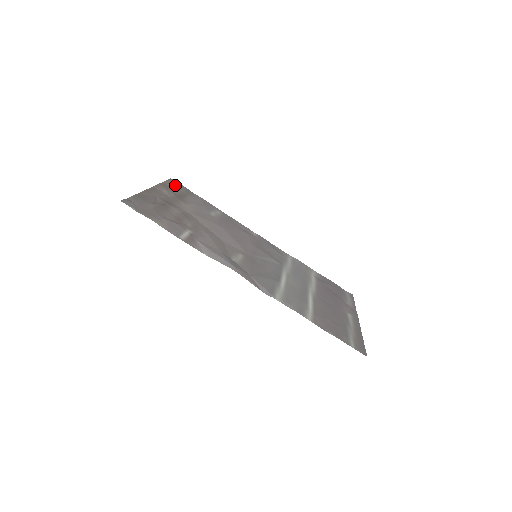
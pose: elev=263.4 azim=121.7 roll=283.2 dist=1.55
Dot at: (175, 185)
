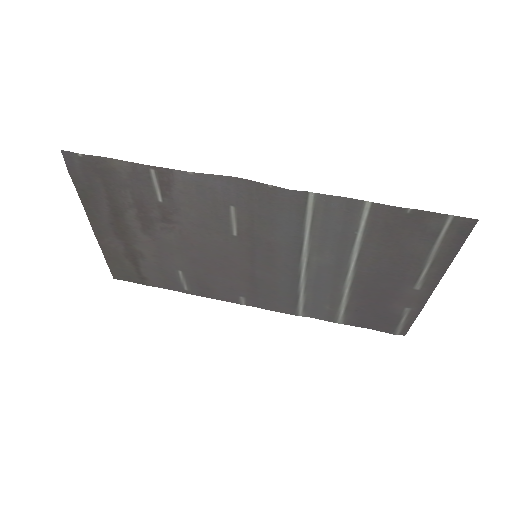
Dot at: (121, 272)
